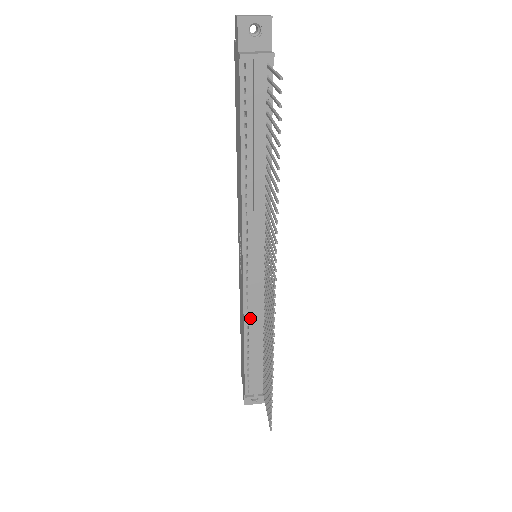
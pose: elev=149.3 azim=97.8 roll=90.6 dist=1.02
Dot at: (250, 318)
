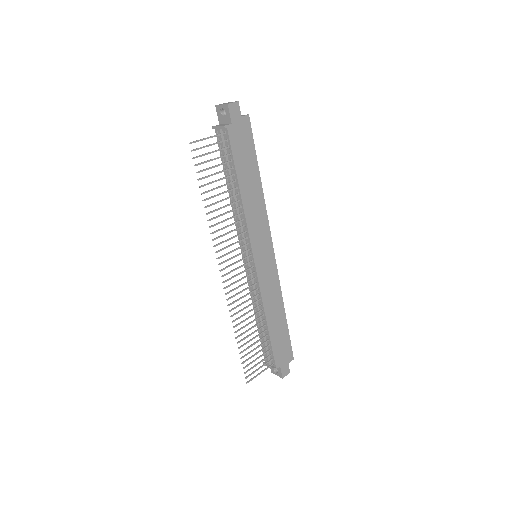
Dot at: (254, 299)
